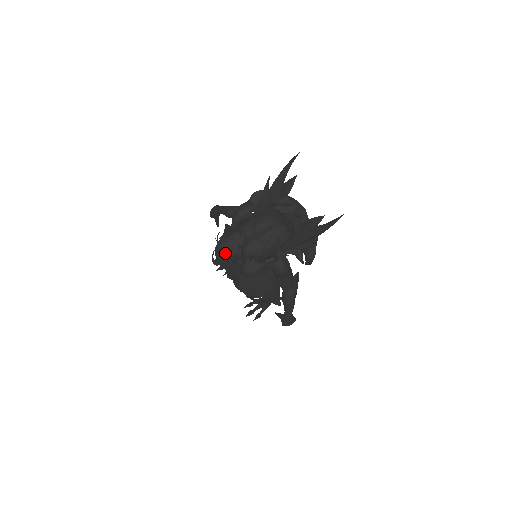
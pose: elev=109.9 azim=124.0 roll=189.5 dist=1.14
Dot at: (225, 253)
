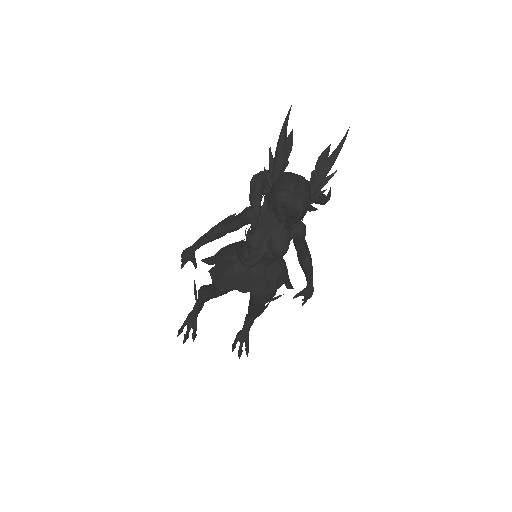
Dot at: (262, 242)
